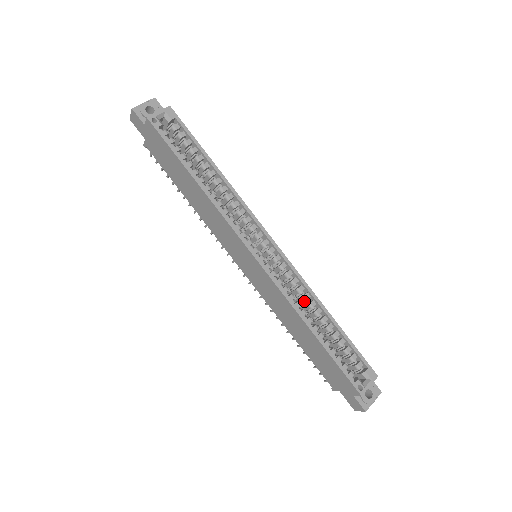
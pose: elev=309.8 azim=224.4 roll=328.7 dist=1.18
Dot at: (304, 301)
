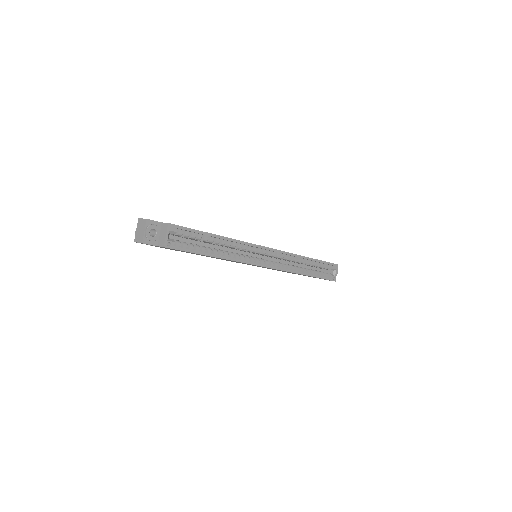
Dot at: (293, 261)
